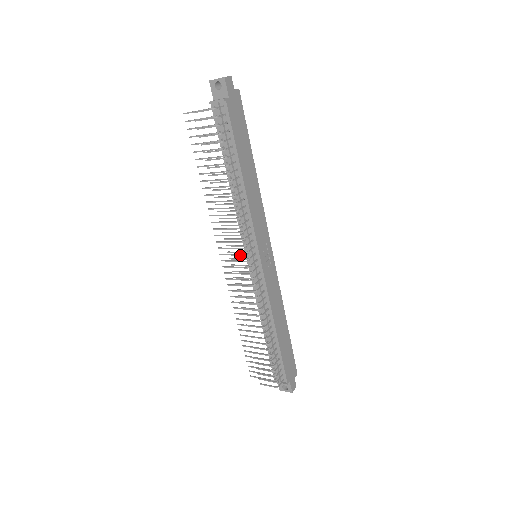
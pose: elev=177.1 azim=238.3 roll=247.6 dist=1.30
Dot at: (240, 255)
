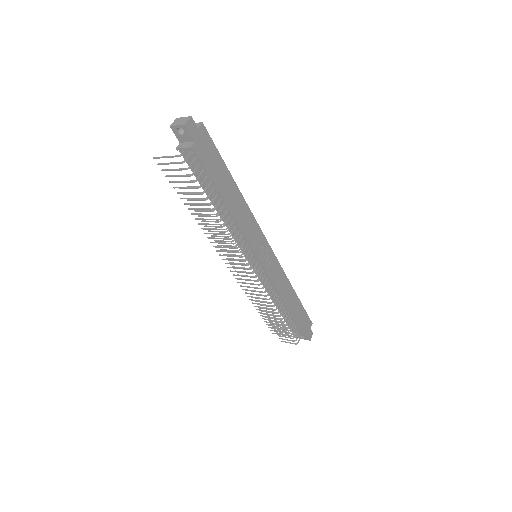
Dot at: (241, 261)
